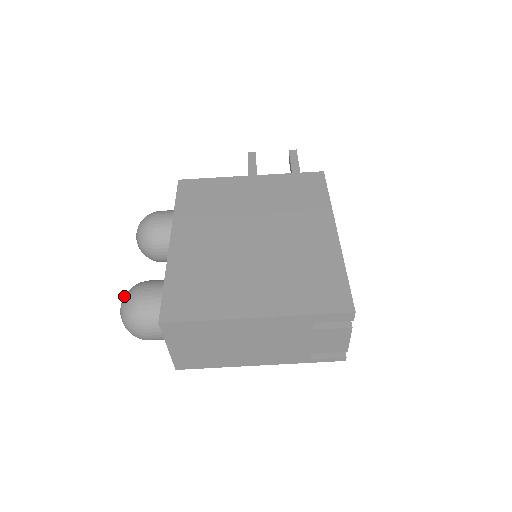
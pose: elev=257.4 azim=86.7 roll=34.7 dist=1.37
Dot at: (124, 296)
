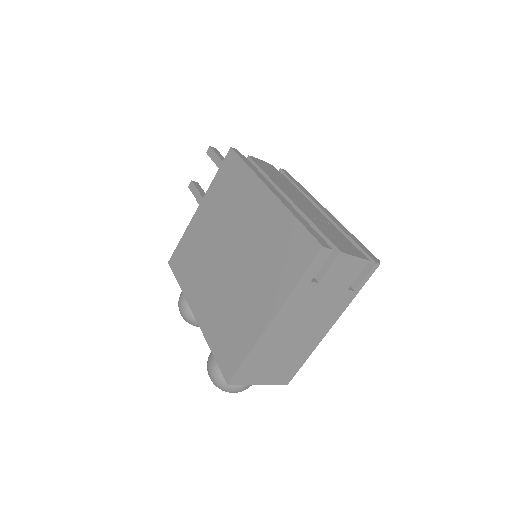
Dot at: occluded
